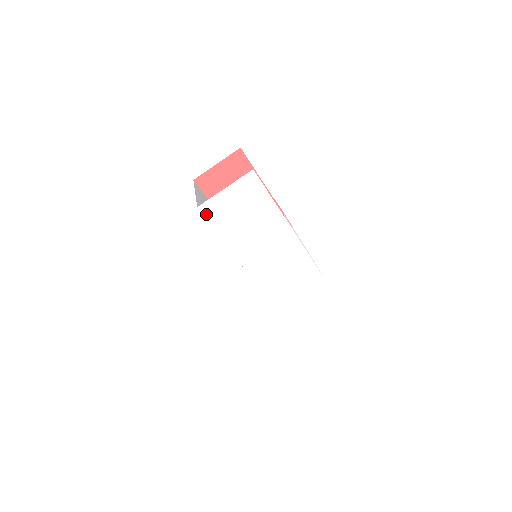
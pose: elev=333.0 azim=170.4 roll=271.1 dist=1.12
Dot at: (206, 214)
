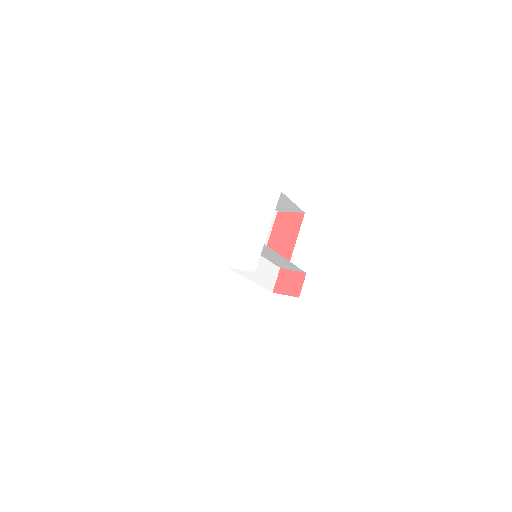
Dot at: (252, 196)
